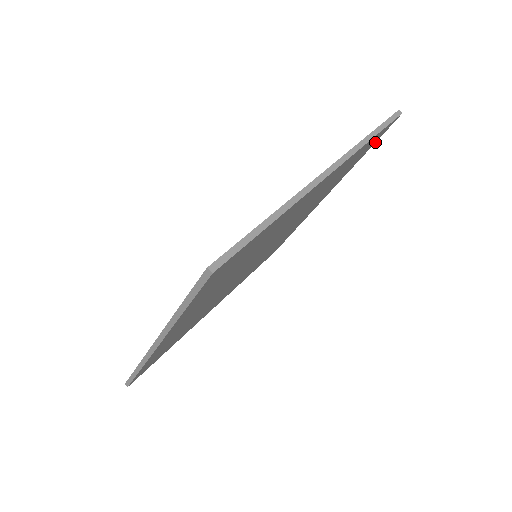
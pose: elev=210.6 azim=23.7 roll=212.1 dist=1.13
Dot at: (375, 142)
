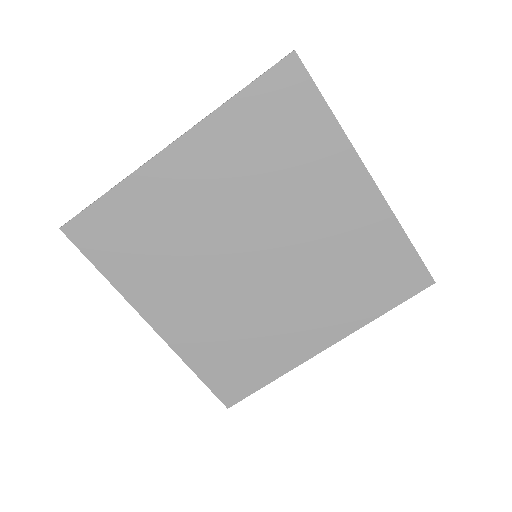
Dot at: (318, 92)
